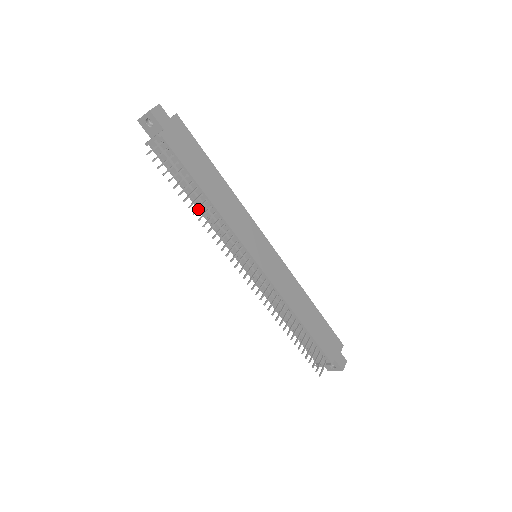
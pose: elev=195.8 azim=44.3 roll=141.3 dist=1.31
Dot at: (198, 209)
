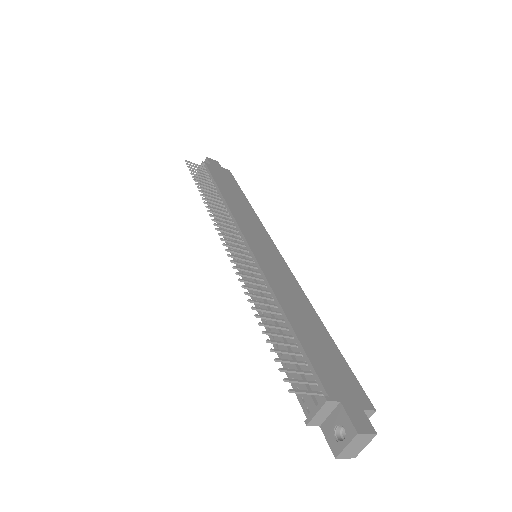
Dot at: (206, 193)
